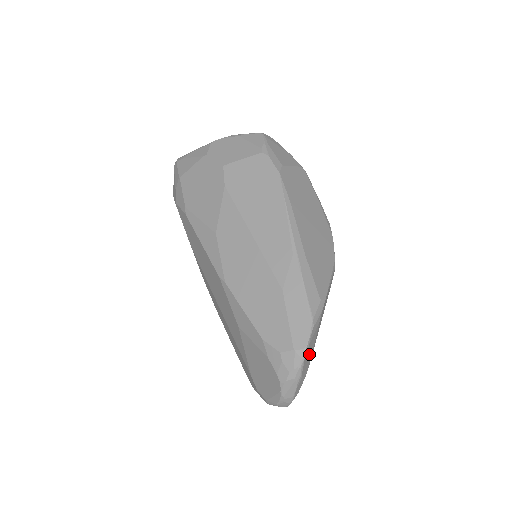
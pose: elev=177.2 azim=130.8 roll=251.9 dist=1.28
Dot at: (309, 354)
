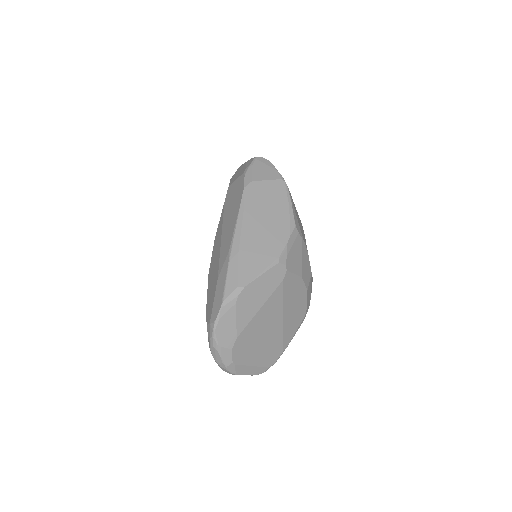
Dot at: (227, 329)
